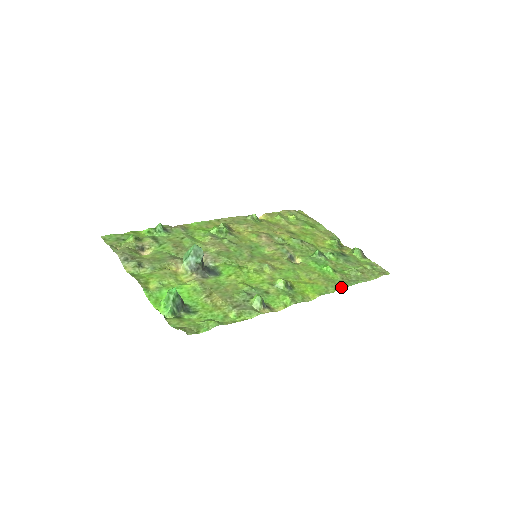
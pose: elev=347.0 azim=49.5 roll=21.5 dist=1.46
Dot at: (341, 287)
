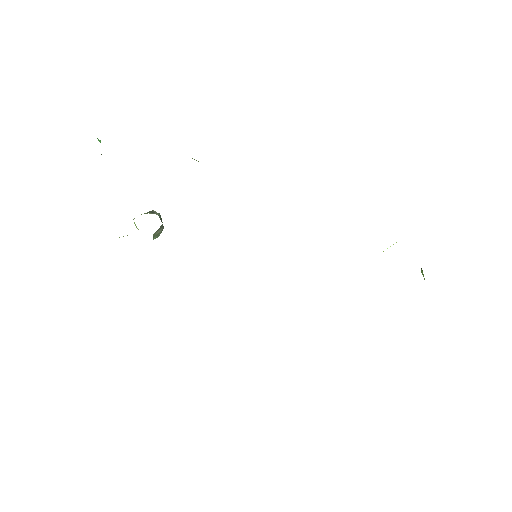
Dot at: occluded
